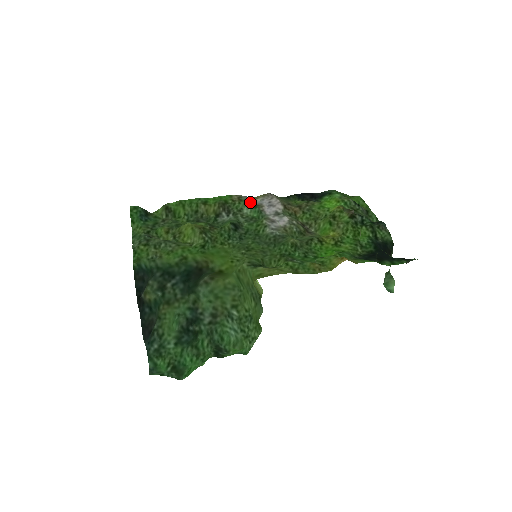
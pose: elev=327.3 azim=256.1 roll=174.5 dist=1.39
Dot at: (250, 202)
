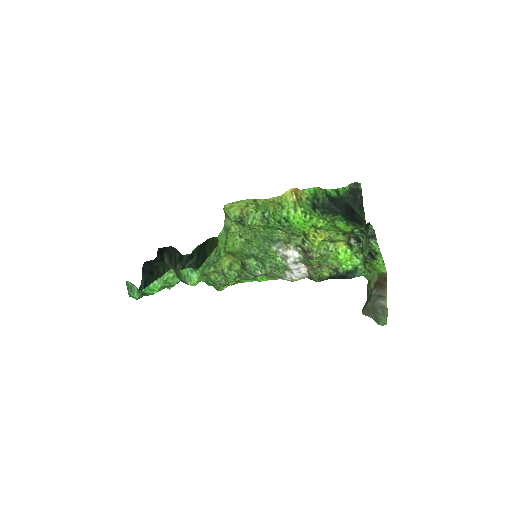
Dot at: (285, 273)
